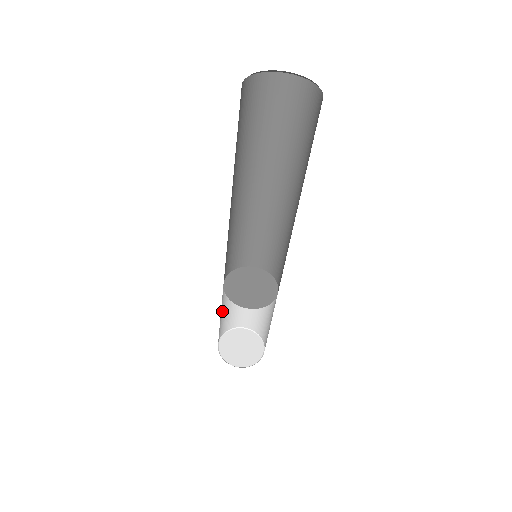
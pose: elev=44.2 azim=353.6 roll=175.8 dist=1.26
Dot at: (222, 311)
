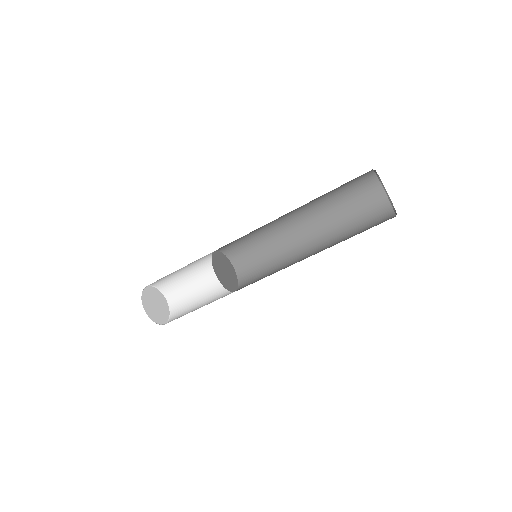
Dot at: (179, 269)
